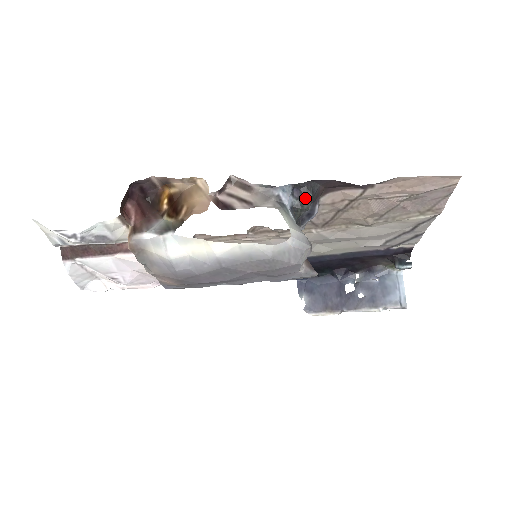
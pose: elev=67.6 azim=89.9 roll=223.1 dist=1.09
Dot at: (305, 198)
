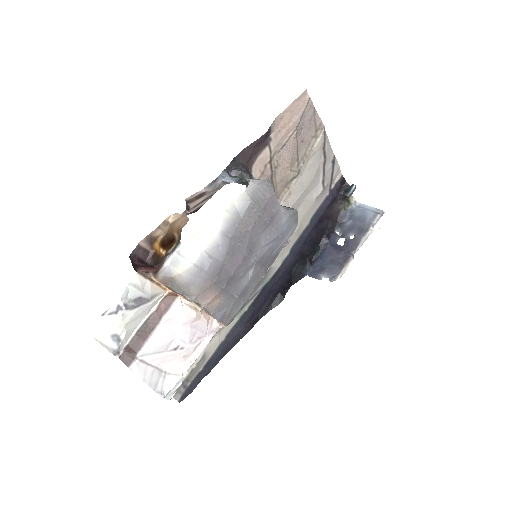
Dot at: (240, 171)
